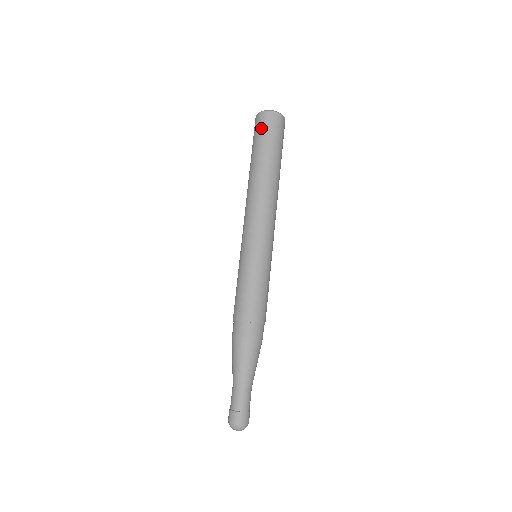
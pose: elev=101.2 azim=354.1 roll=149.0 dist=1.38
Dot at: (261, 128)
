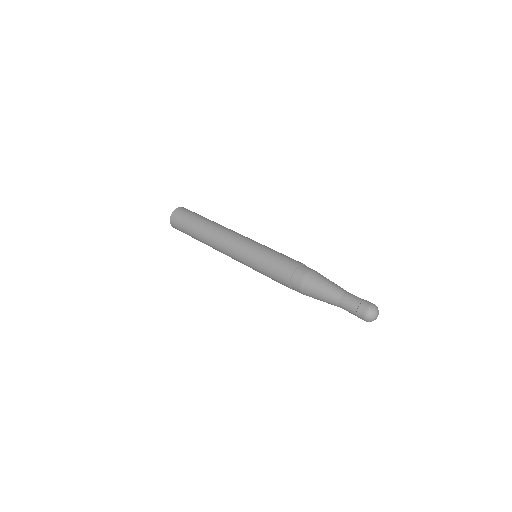
Dot at: (178, 222)
